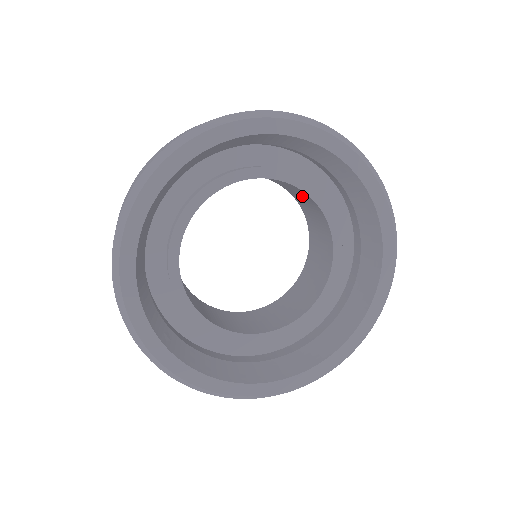
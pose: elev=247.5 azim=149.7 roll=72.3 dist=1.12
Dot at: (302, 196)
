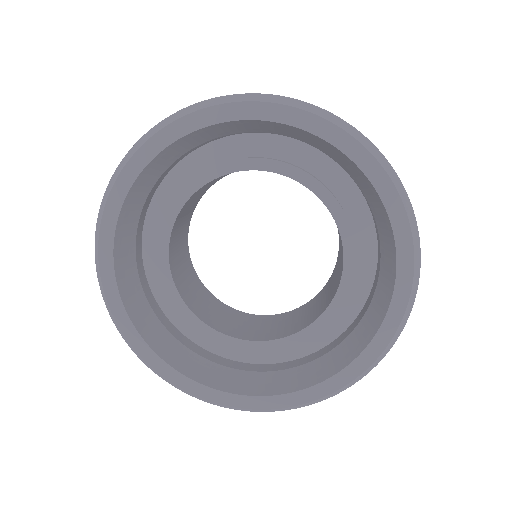
Dot at: occluded
